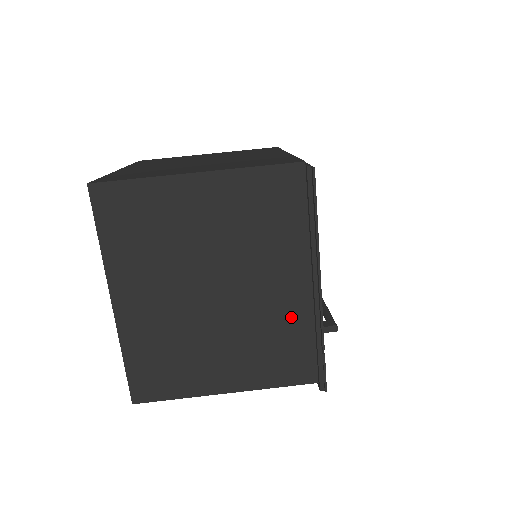
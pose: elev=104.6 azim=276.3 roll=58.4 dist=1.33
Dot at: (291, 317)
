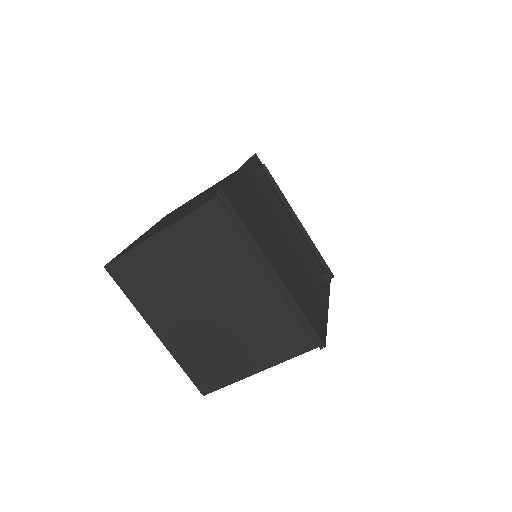
Dot at: occluded
